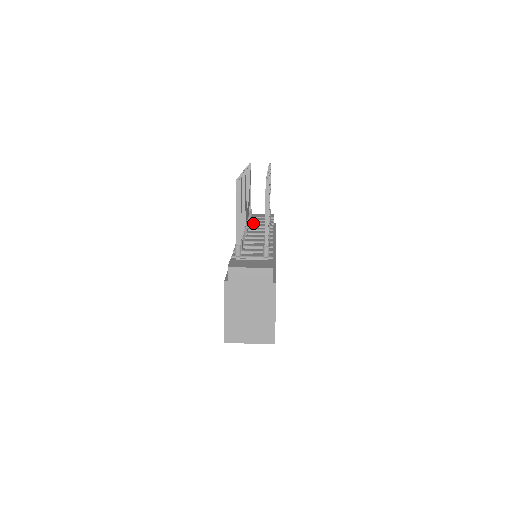
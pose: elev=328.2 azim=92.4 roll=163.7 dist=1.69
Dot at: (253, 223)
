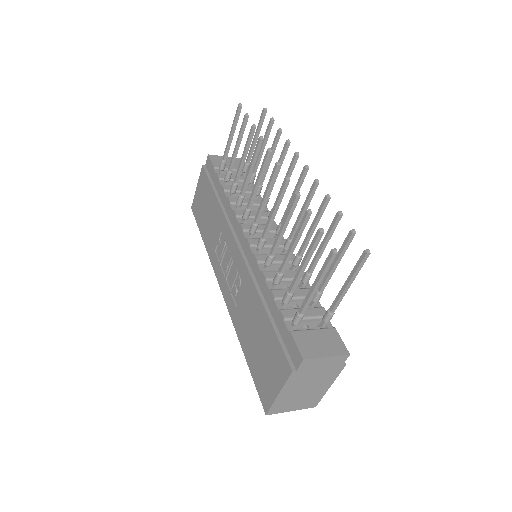
Dot at: (236, 191)
